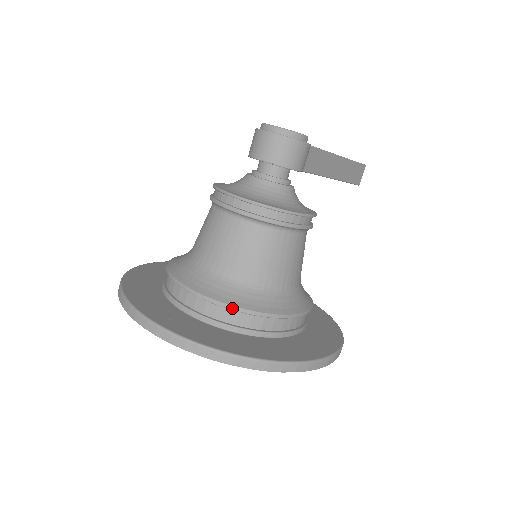
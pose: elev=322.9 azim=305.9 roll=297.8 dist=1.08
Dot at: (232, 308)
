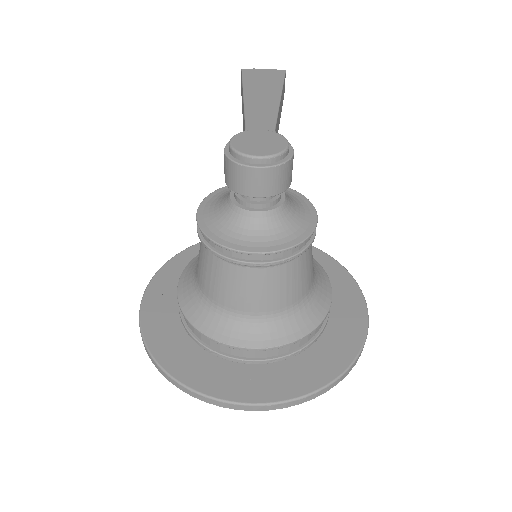
Dot at: (294, 343)
